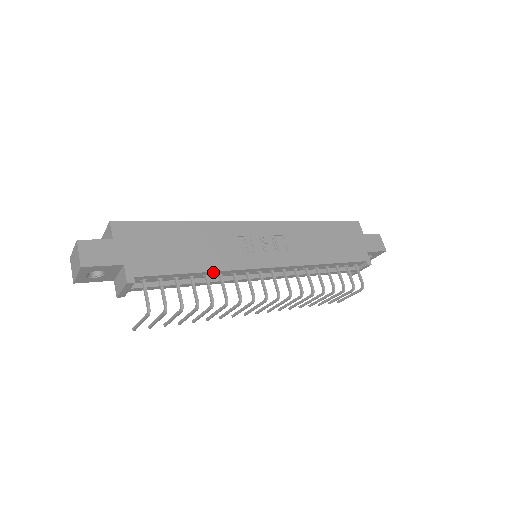
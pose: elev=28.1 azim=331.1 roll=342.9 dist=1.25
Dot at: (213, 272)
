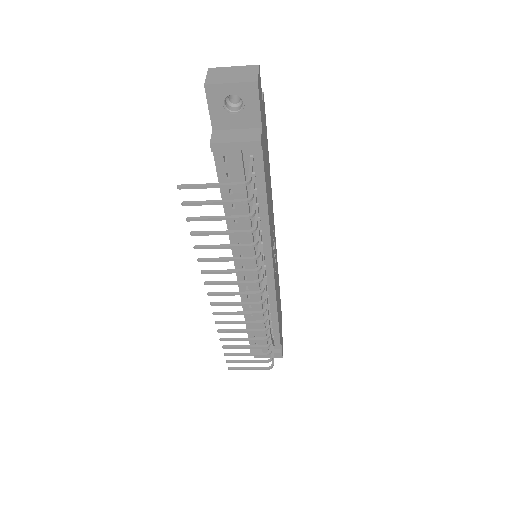
Dot at: (267, 223)
